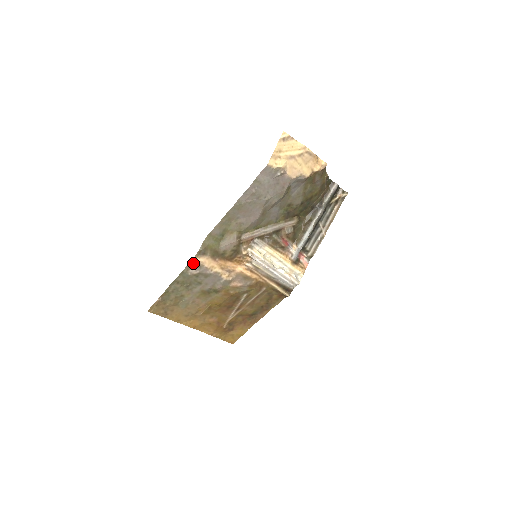
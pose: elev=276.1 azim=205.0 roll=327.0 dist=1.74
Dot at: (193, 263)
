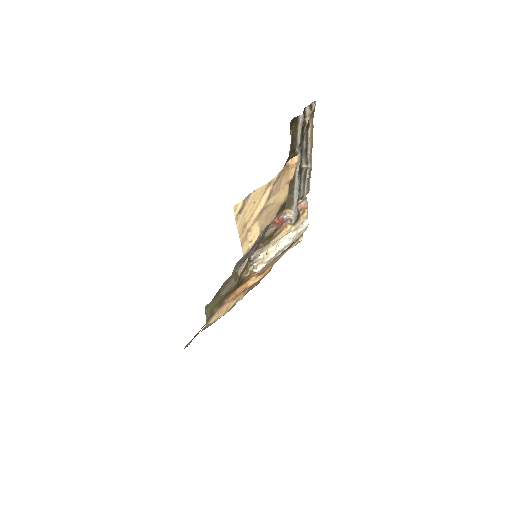
Dot at: occluded
